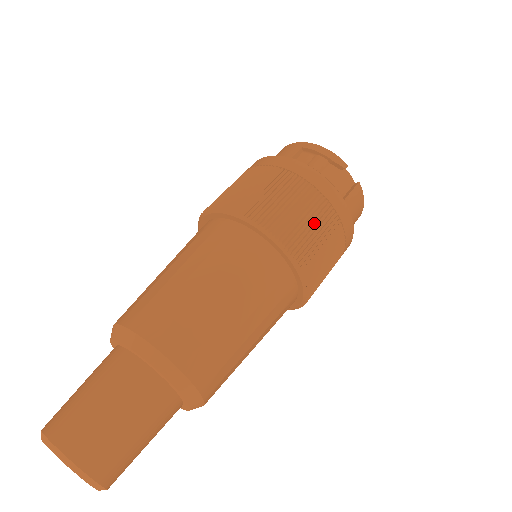
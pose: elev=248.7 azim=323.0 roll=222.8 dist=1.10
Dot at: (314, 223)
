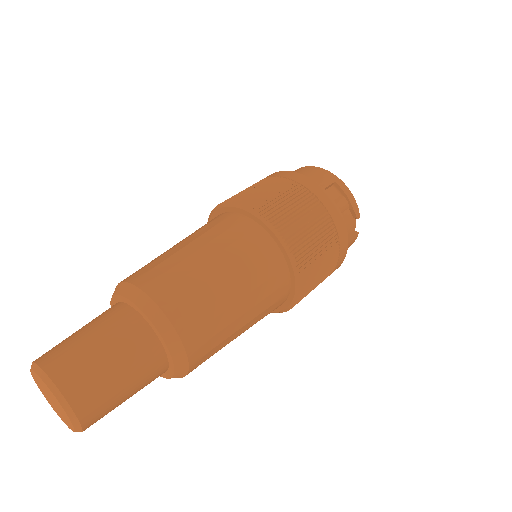
Dot at: (324, 262)
